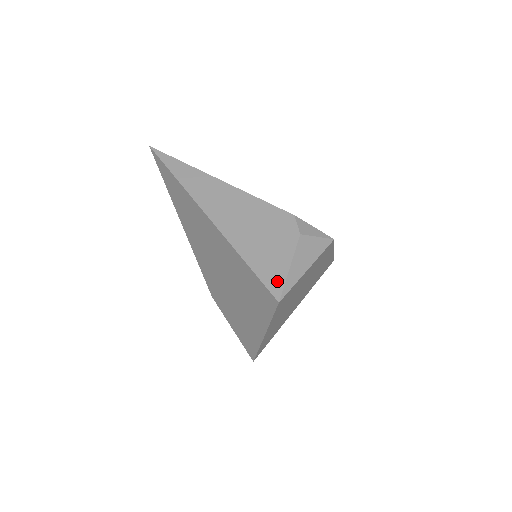
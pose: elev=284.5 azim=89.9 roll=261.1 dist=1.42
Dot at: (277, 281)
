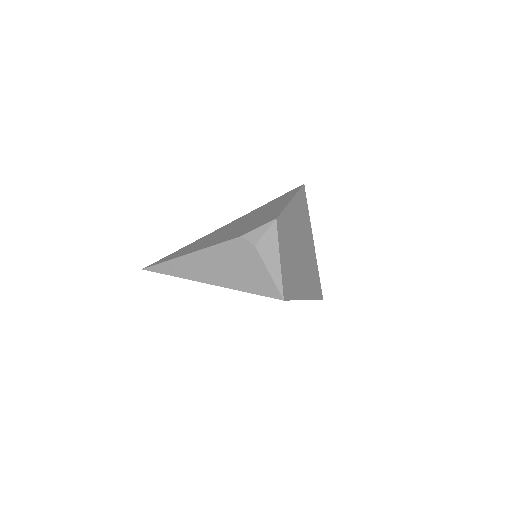
Dot at: (271, 288)
